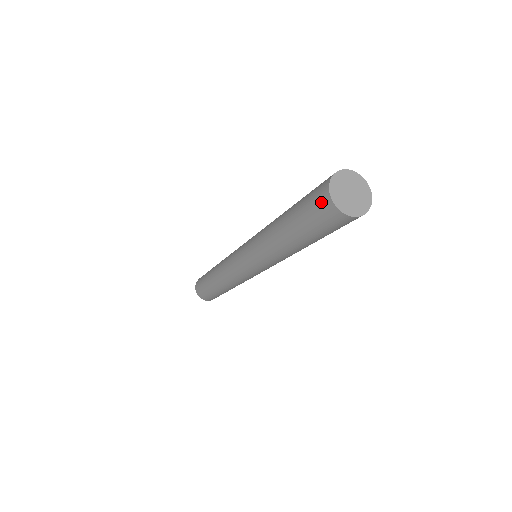
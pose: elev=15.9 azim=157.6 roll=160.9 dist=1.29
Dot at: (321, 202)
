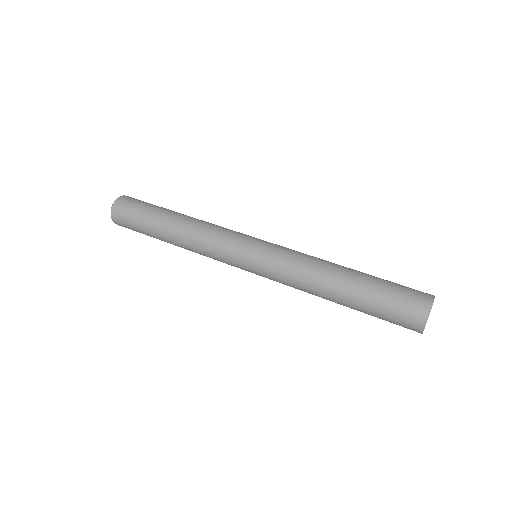
Dot at: occluded
